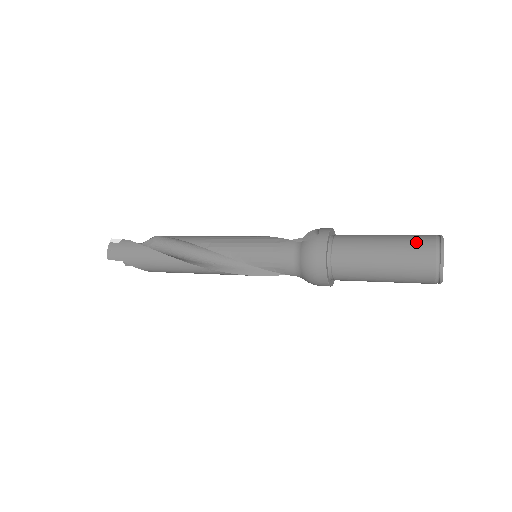
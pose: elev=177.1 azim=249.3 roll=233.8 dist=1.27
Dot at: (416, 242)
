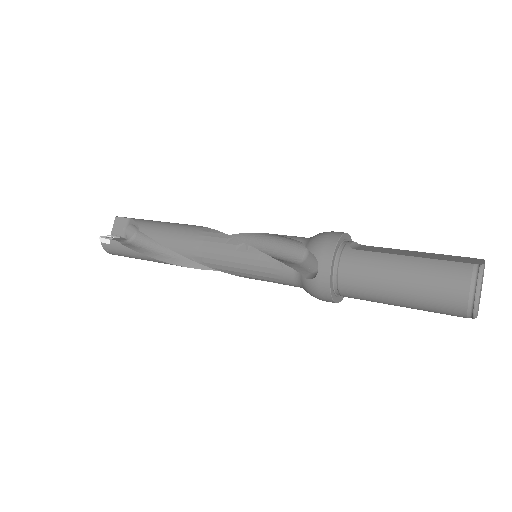
Dot at: (442, 295)
